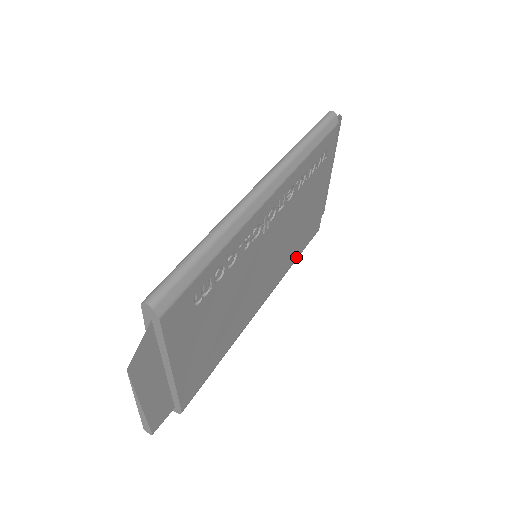
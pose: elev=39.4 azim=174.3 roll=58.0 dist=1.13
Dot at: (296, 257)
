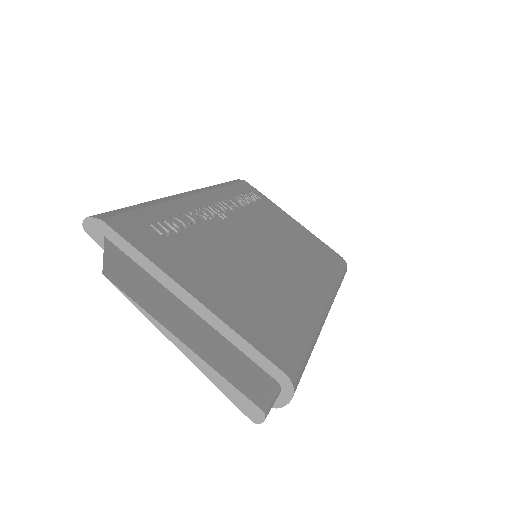
Dot at: (333, 271)
